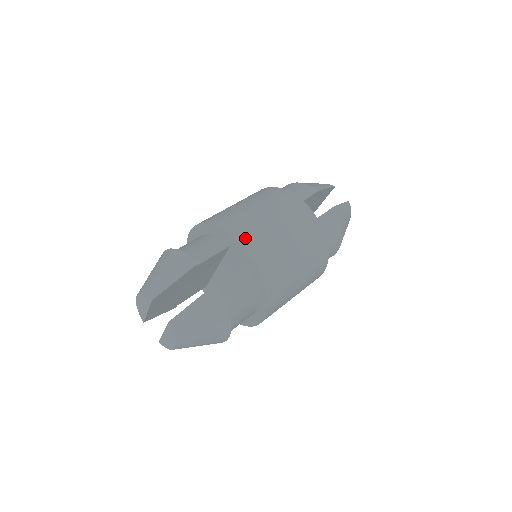
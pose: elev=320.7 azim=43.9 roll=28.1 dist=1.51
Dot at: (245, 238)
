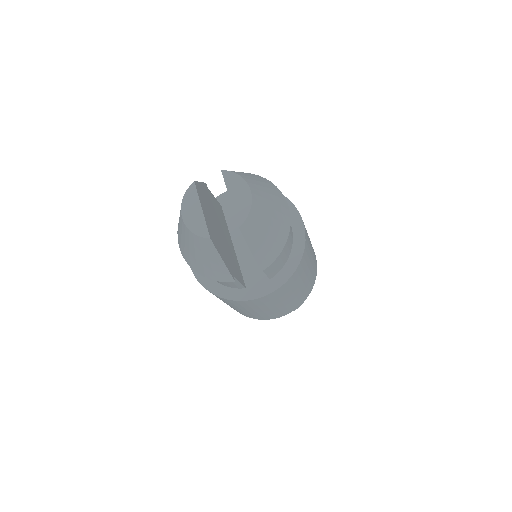
Dot at: occluded
